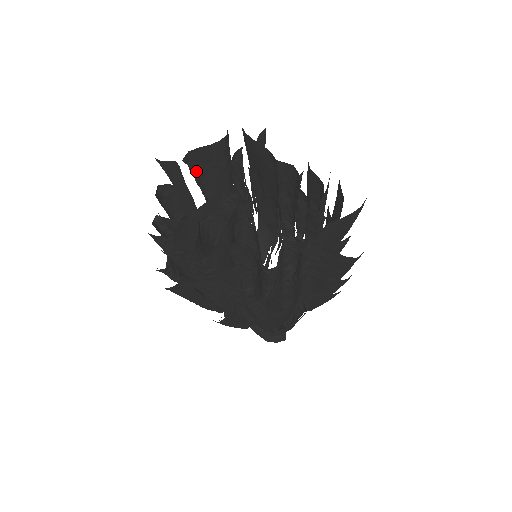
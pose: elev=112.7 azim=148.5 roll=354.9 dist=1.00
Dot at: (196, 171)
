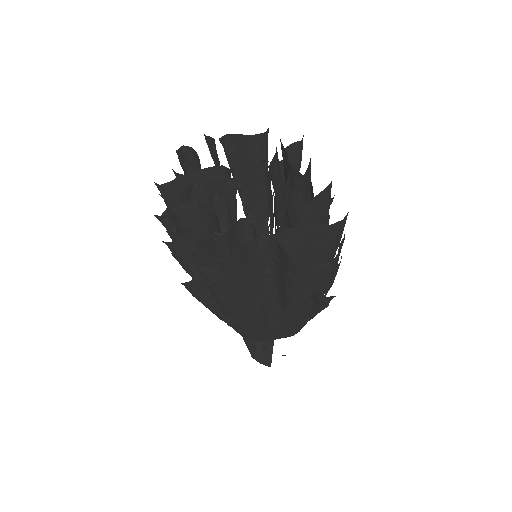
Dot at: (233, 157)
